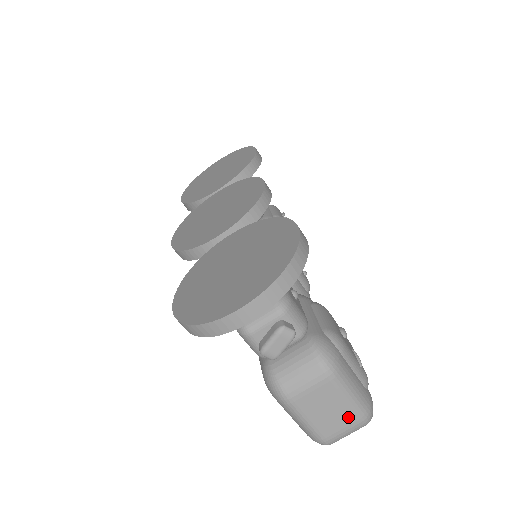
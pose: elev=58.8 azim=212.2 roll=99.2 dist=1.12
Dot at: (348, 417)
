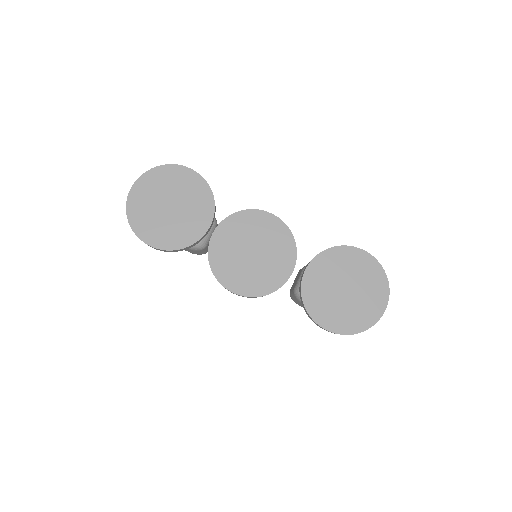
Dot at: occluded
